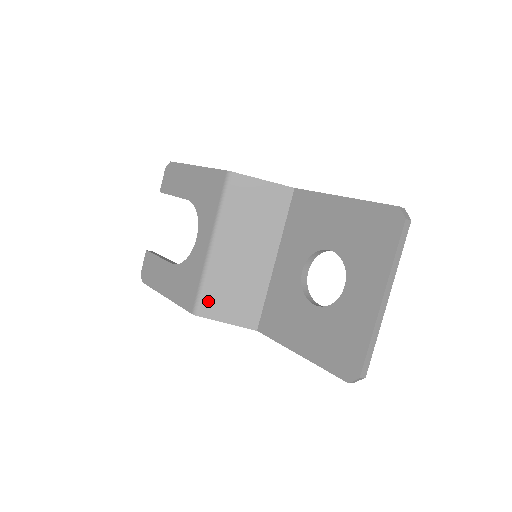
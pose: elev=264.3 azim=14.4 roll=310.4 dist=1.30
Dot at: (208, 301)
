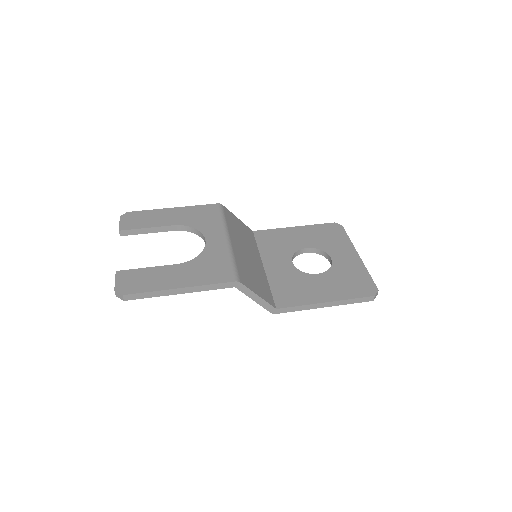
Dot at: (242, 275)
